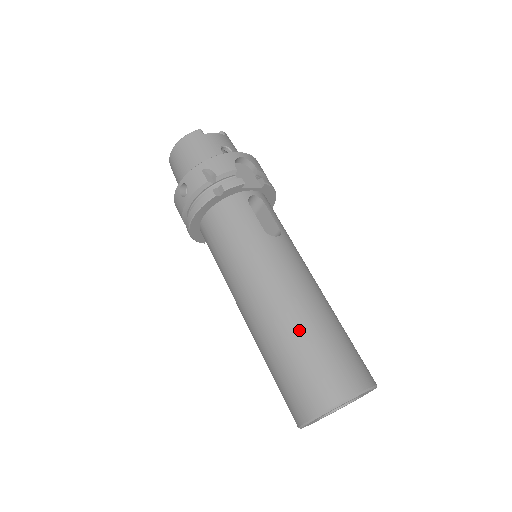
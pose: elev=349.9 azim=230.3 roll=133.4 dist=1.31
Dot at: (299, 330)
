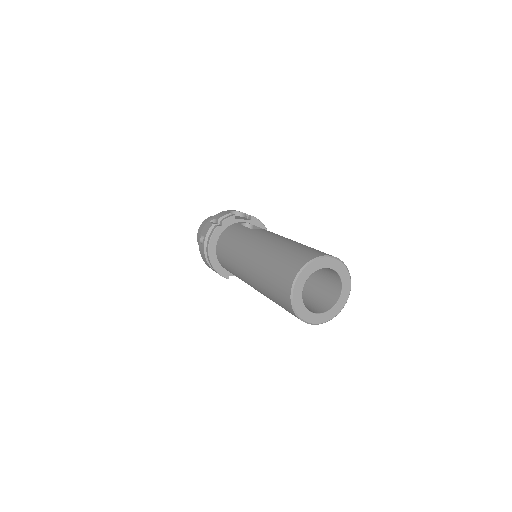
Dot at: (275, 250)
